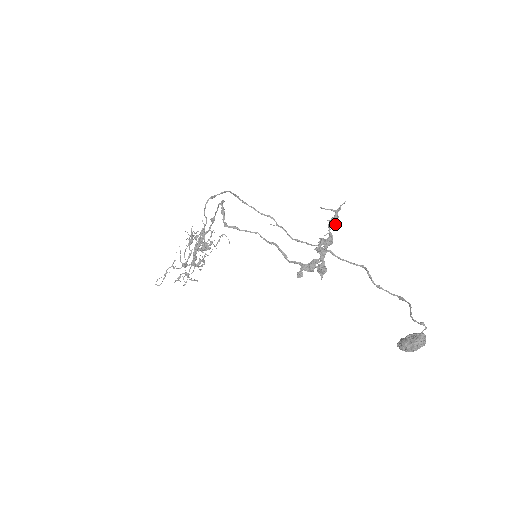
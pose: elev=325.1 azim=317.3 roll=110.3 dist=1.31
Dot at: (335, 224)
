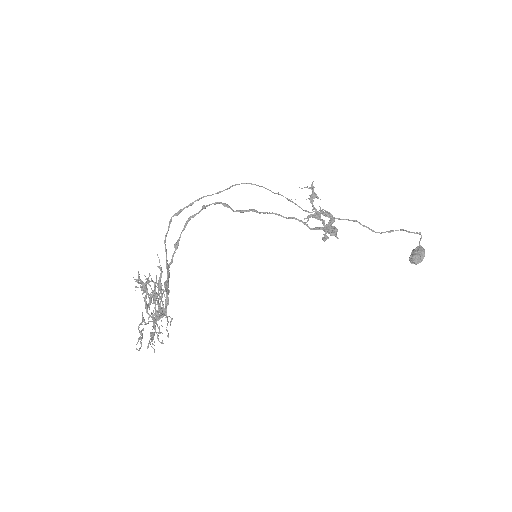
Dot at: (318, 197)
